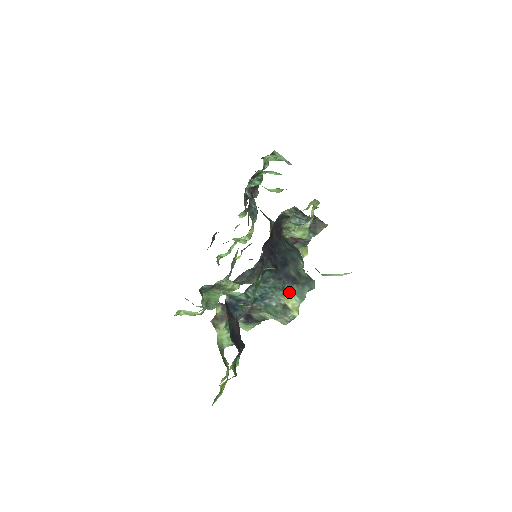
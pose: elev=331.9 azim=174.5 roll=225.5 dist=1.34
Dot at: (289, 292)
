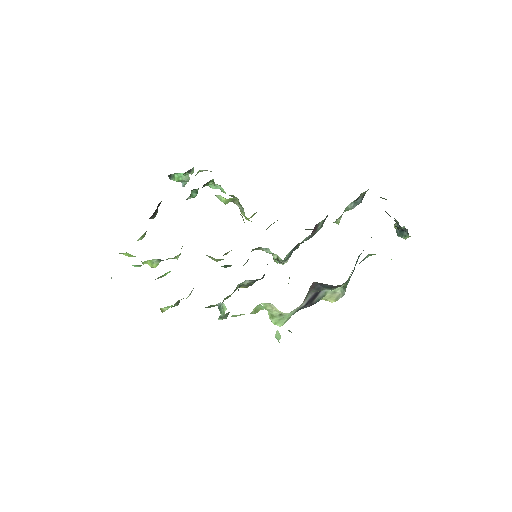
Dot at: occluded
